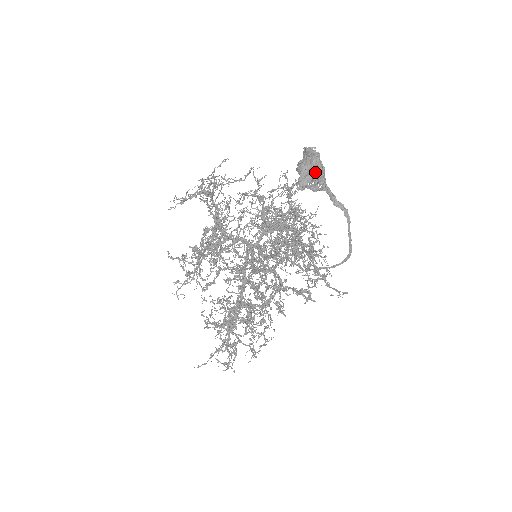
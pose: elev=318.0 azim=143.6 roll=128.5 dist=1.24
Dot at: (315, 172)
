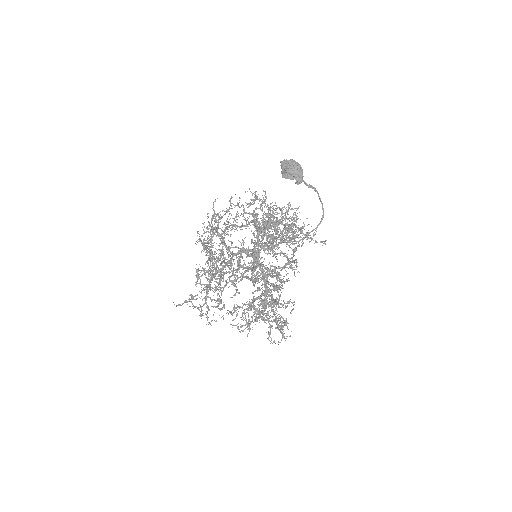
Dot at: (301, 170)
